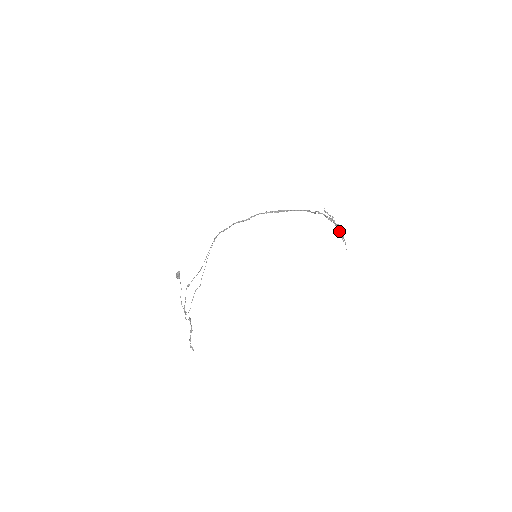
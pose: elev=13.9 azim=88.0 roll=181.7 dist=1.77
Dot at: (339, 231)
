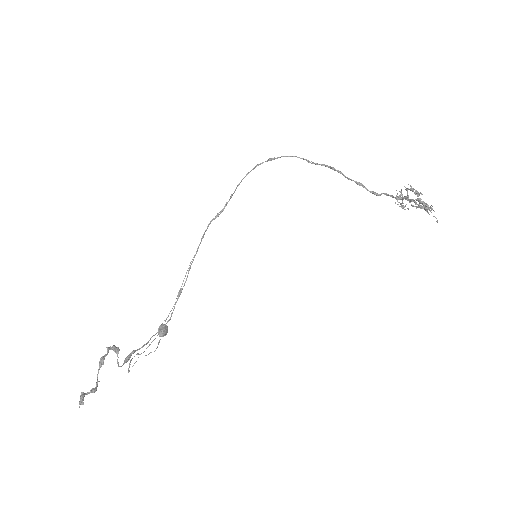
Dot at: occluded
